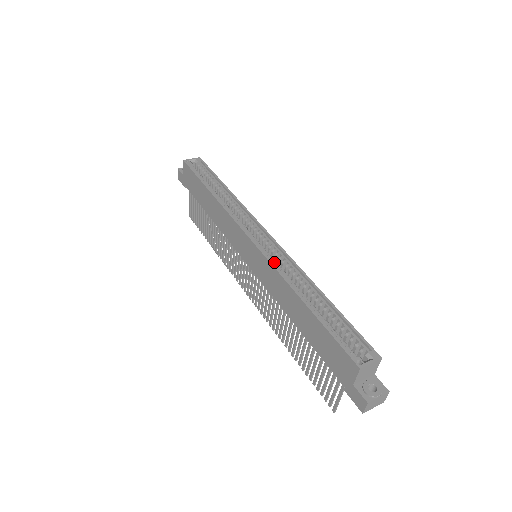
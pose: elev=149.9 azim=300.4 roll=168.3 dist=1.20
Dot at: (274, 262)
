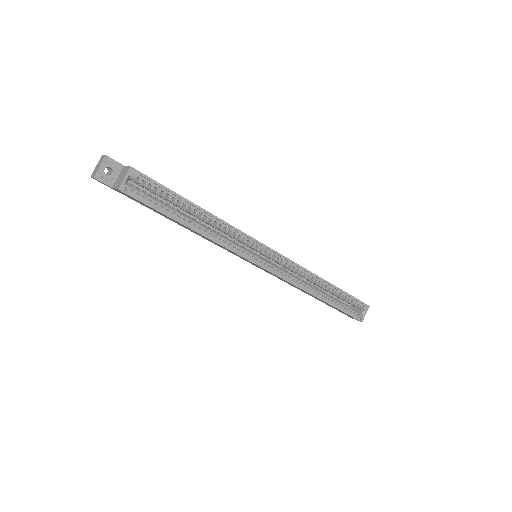
Dot at: (289, 276)
